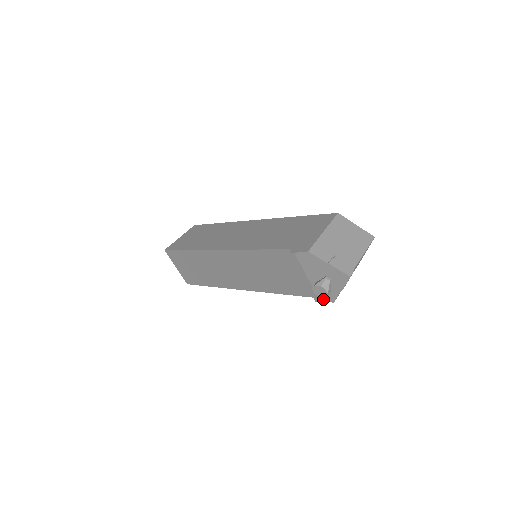
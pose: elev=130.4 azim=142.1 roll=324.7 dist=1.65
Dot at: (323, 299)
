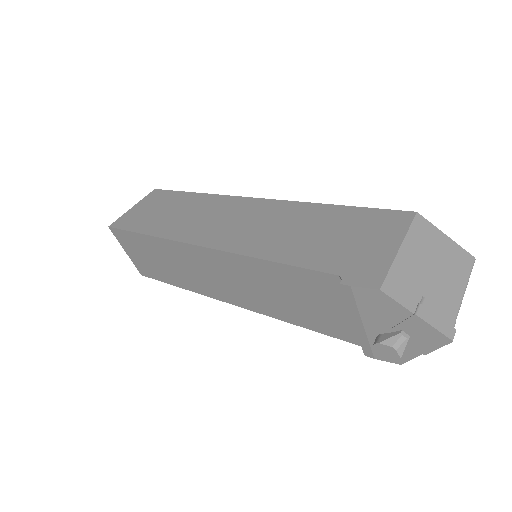
Dot at: occluded
